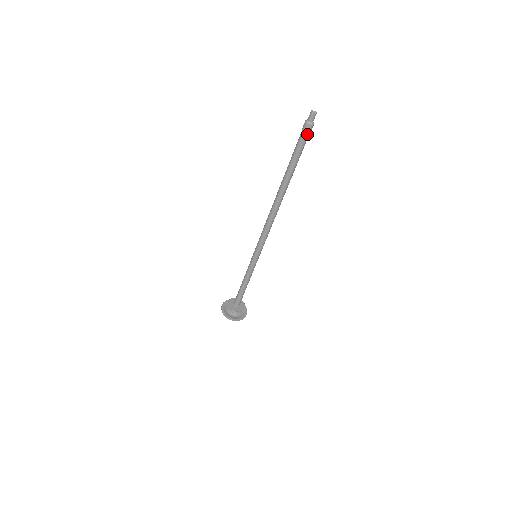
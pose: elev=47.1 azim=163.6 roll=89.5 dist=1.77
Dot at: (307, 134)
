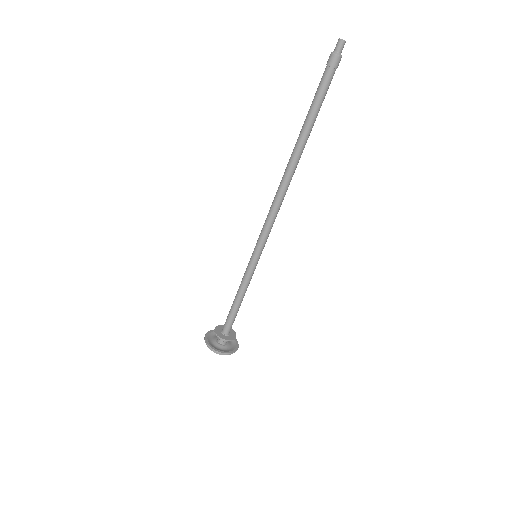
Dot at: (332, 69)
